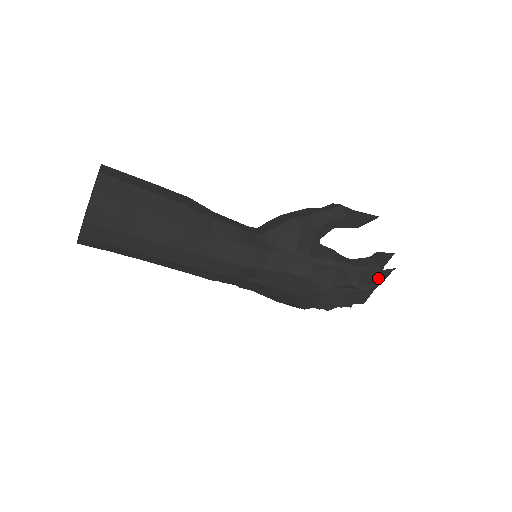
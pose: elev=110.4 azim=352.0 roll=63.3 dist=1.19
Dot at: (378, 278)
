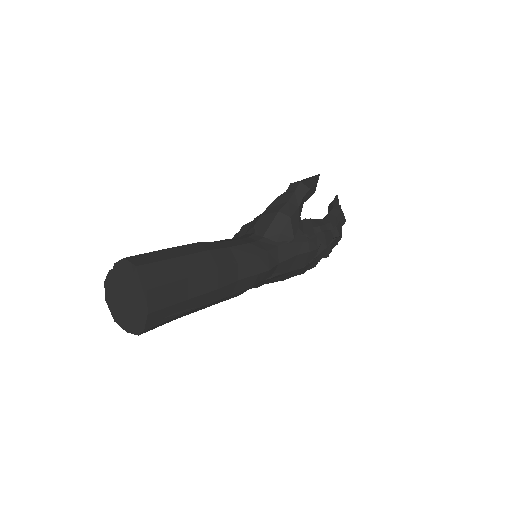
Dot at: (345, 221)
